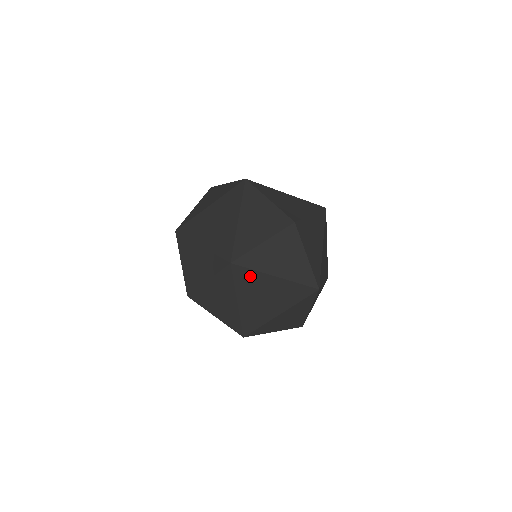
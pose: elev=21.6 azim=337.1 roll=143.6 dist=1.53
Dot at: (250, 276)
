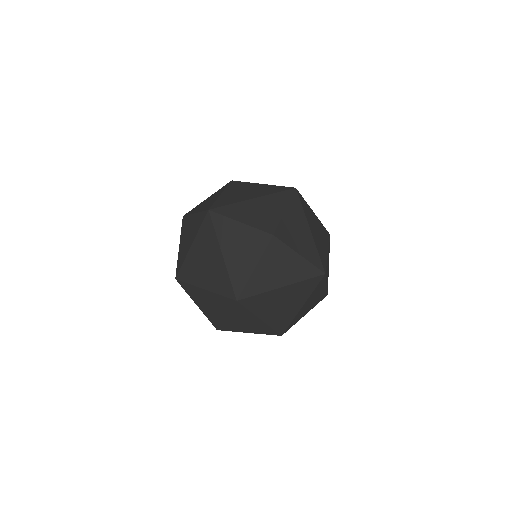
Dot at: (259, 299)
